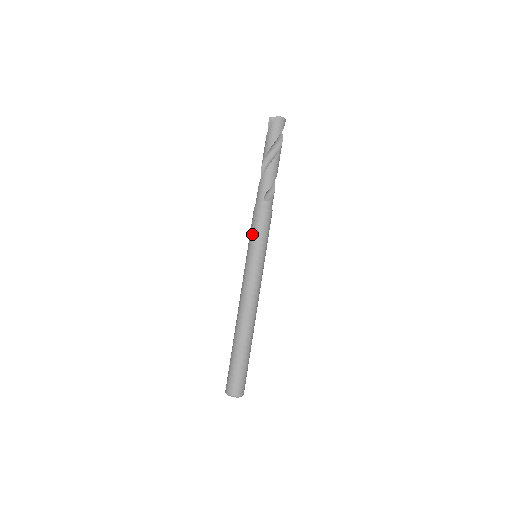
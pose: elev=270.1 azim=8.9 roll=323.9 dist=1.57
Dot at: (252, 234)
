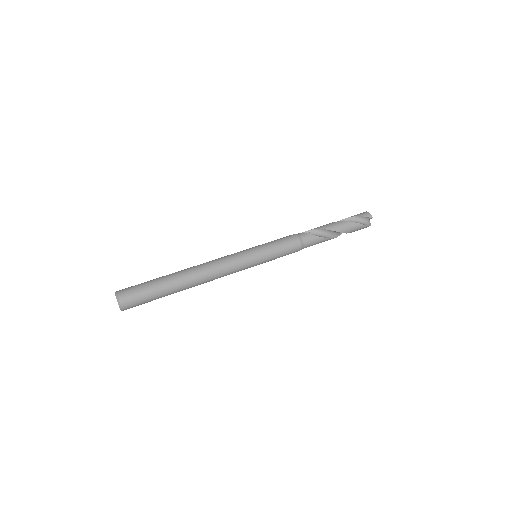
Dot at: occluded
